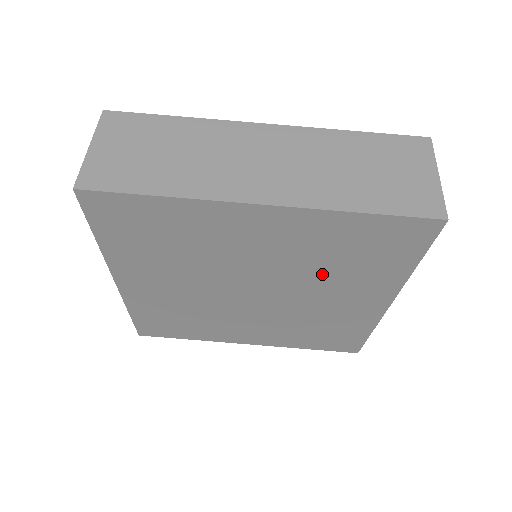
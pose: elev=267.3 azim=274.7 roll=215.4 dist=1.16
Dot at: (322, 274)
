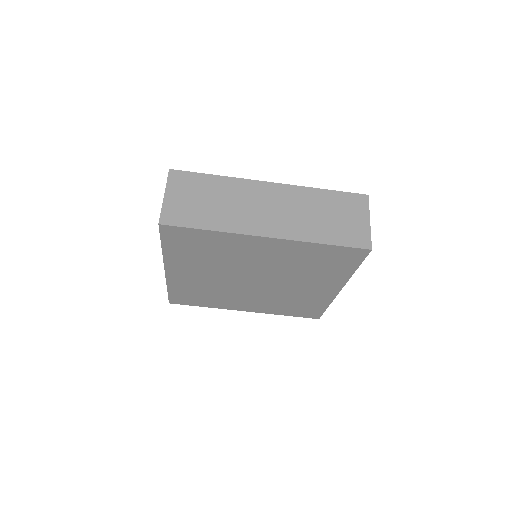
Dot at: (299, 273)
